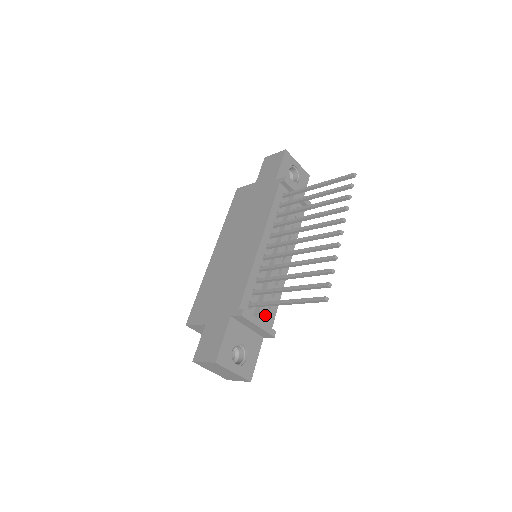
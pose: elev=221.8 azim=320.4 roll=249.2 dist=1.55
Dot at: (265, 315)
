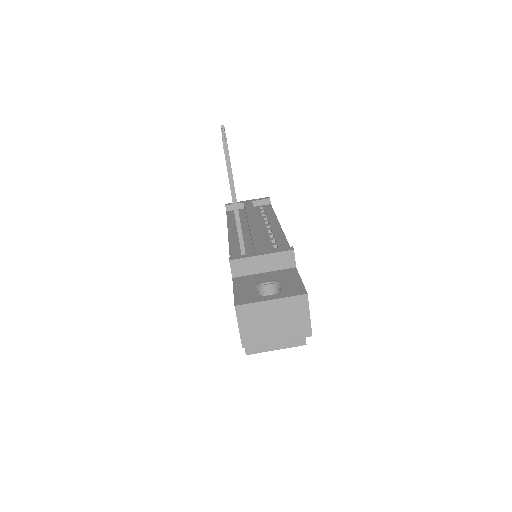
Dot at: (265, 248)
